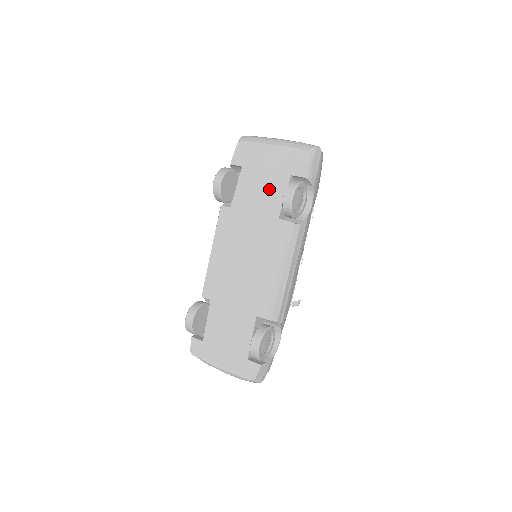
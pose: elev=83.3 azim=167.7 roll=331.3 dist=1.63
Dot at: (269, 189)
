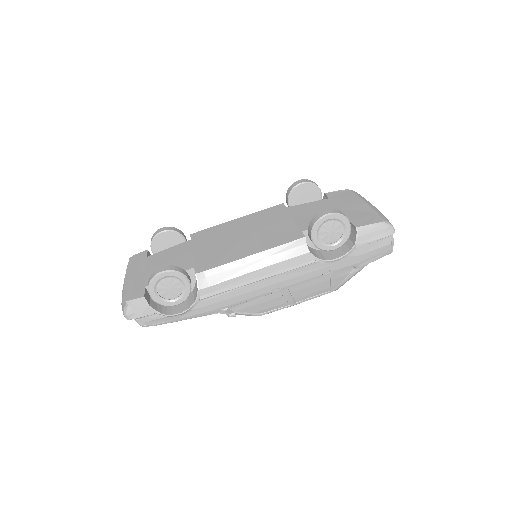
Dot at: occluded
